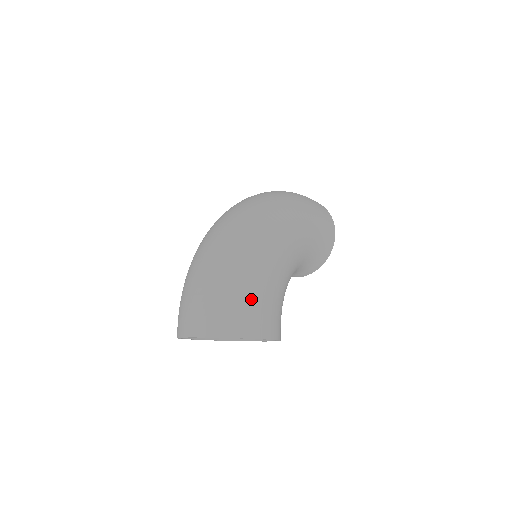
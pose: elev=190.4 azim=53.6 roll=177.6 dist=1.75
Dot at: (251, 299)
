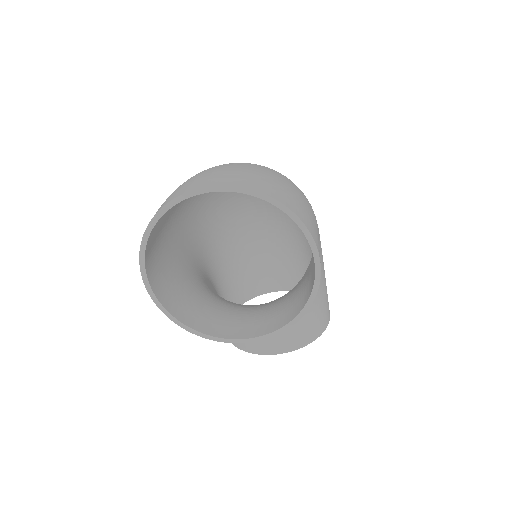
Dot at: (302, 199)
